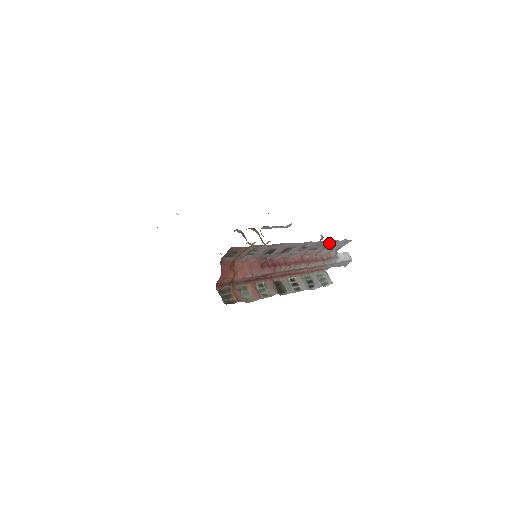
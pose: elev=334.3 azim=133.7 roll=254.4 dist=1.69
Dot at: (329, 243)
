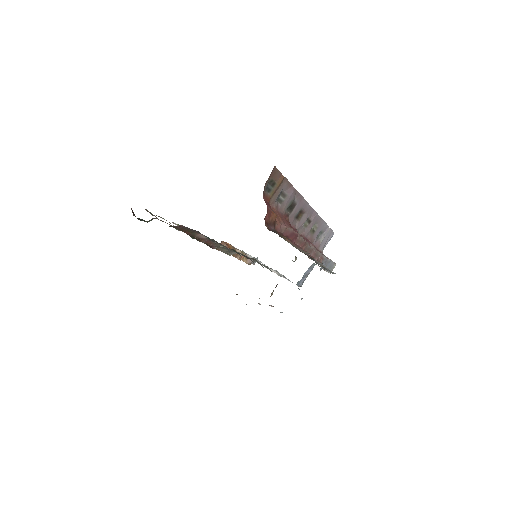
Dot at: (322, 227)
